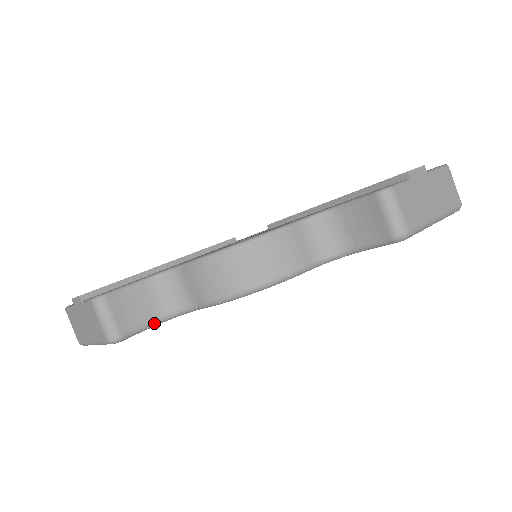
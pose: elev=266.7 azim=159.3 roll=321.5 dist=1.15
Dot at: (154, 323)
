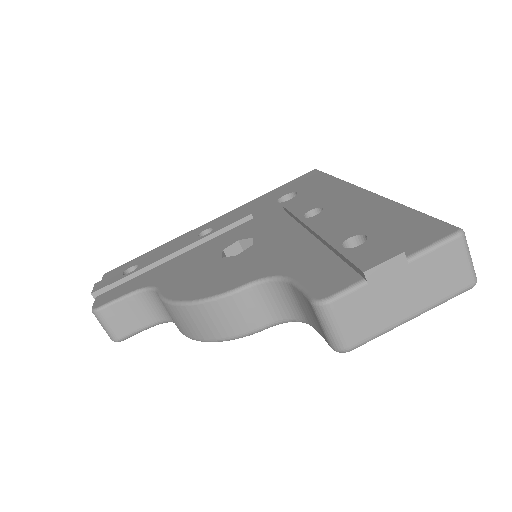
Dot at: (149, 327)
